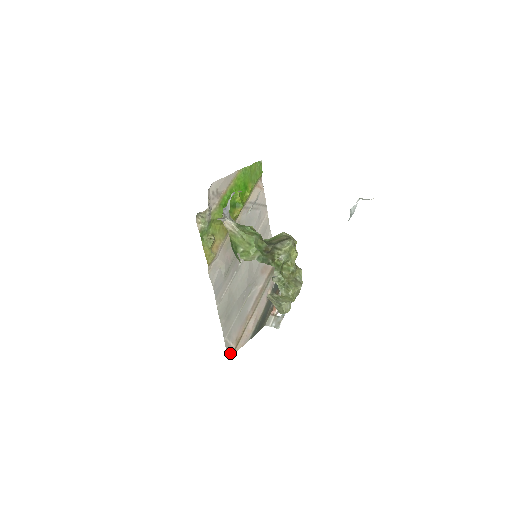
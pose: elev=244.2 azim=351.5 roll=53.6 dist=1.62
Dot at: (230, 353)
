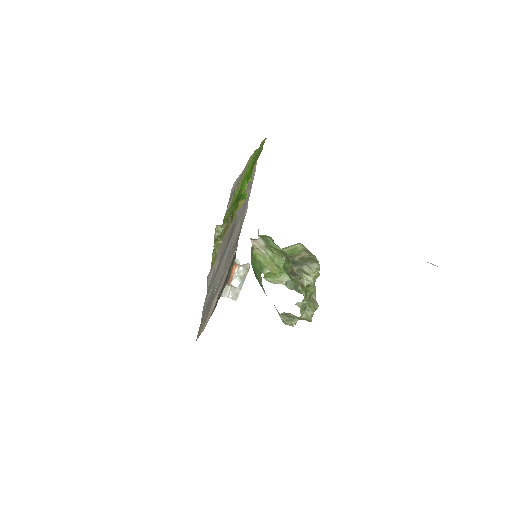
Dot at: (198, 337)
